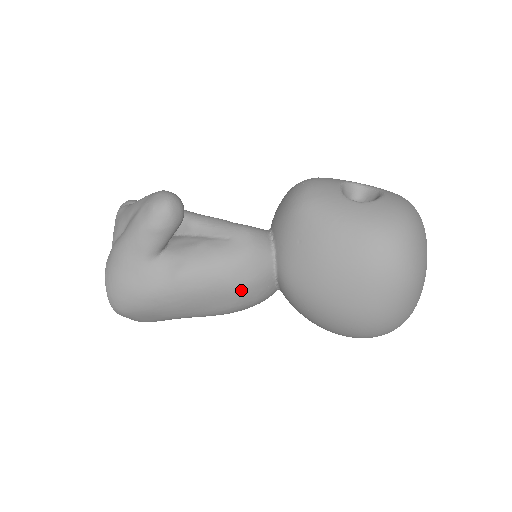
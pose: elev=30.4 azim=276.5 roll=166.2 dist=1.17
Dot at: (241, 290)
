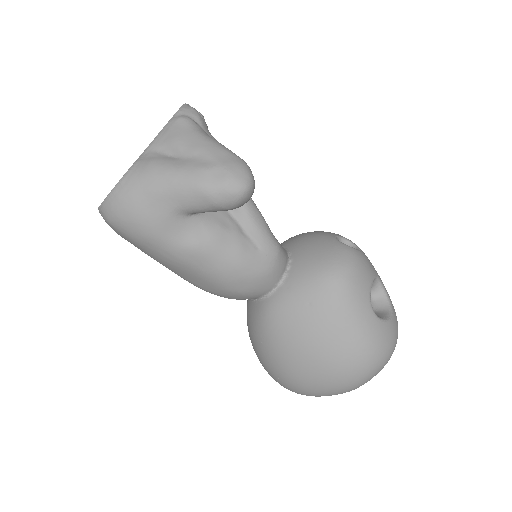
Dot at: (228, 292)
